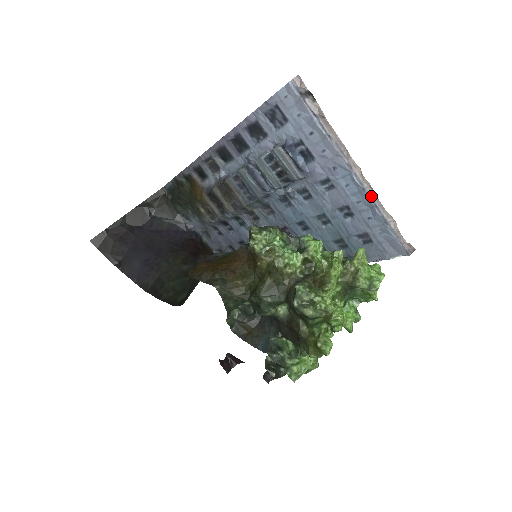
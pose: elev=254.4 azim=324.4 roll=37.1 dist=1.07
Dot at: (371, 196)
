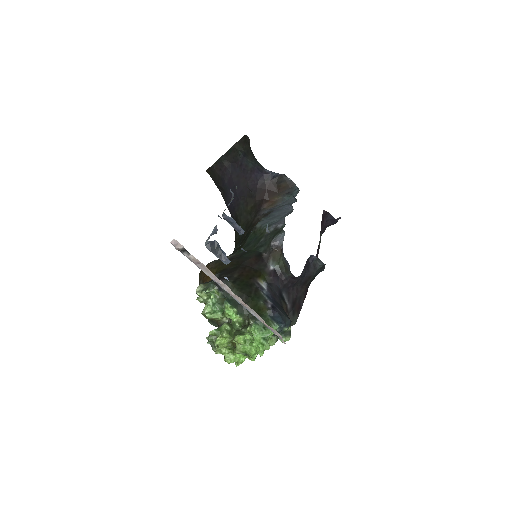
Dot at: (246, 309)
